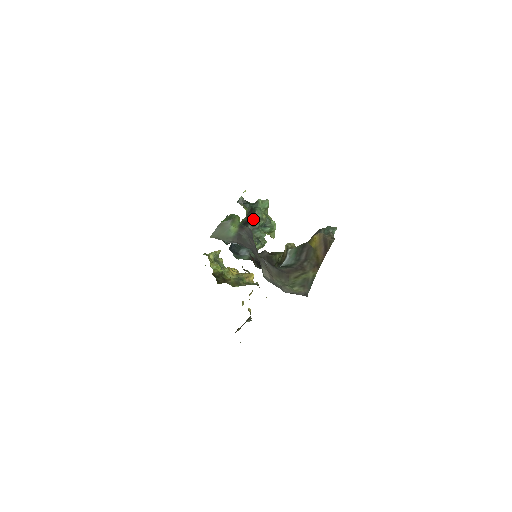
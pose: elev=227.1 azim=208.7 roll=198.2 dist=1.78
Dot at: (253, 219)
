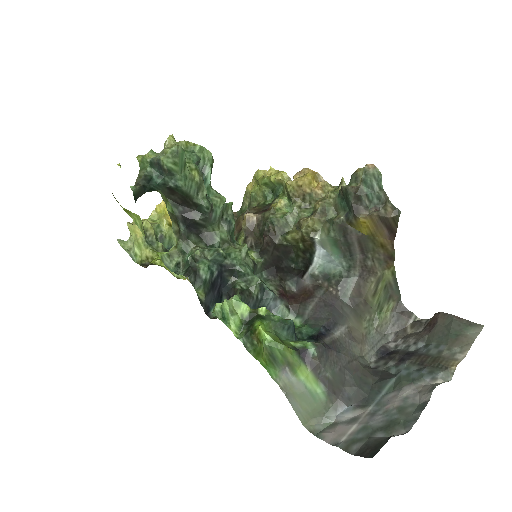
Dot at: (191, 204)
